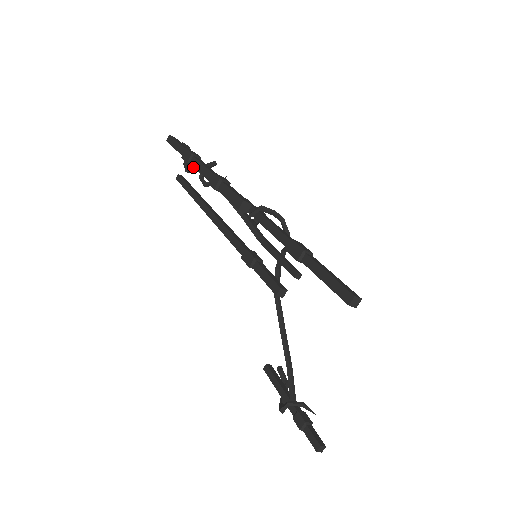
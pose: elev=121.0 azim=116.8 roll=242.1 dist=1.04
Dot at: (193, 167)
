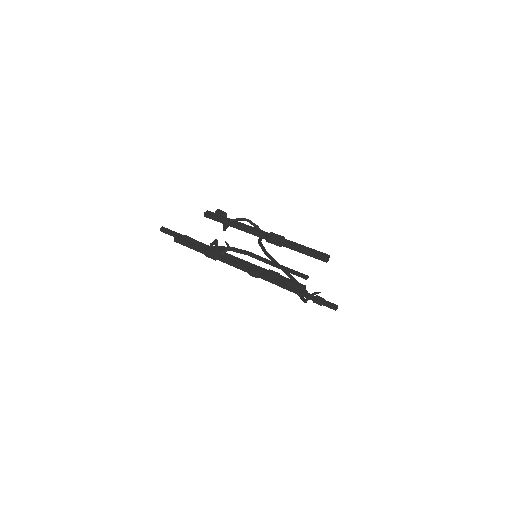
Dot at: occluded
